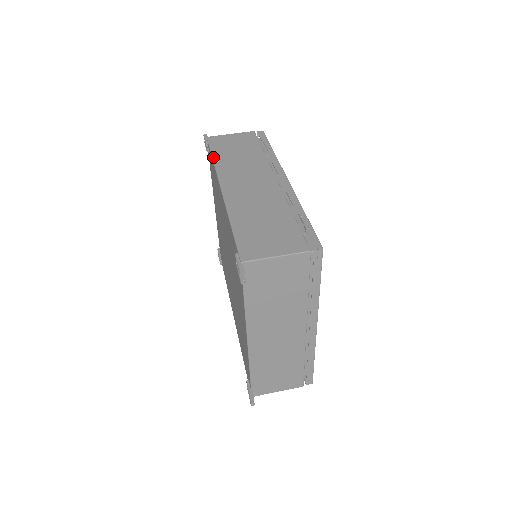
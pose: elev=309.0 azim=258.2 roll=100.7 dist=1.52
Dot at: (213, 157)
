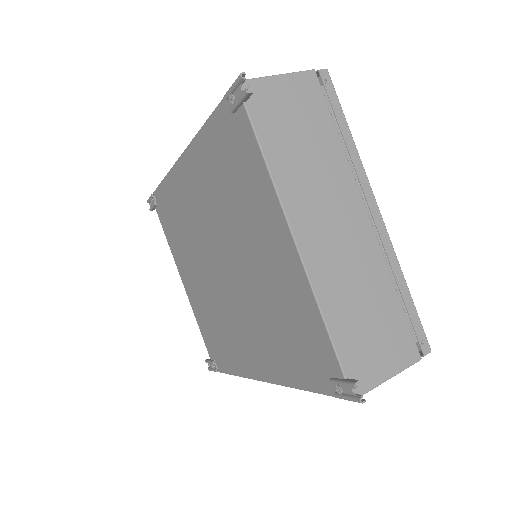
Dot at: (163, 179)
